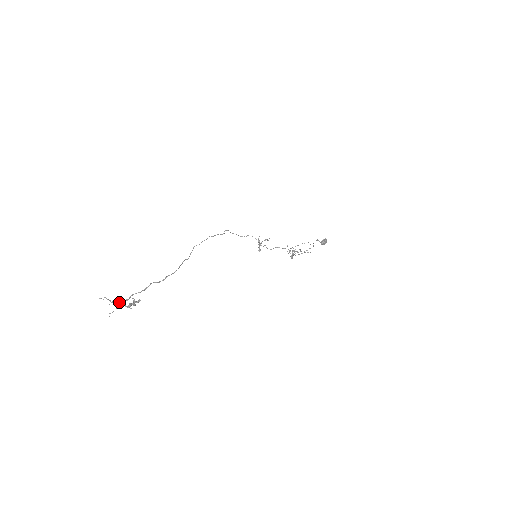
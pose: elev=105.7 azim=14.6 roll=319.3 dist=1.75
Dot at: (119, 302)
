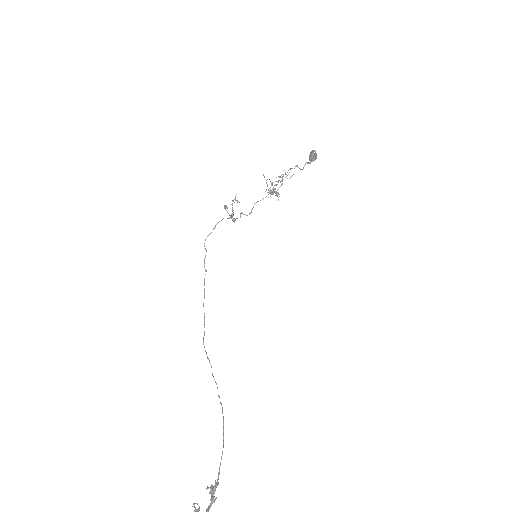
Dot at: (199, 510)
